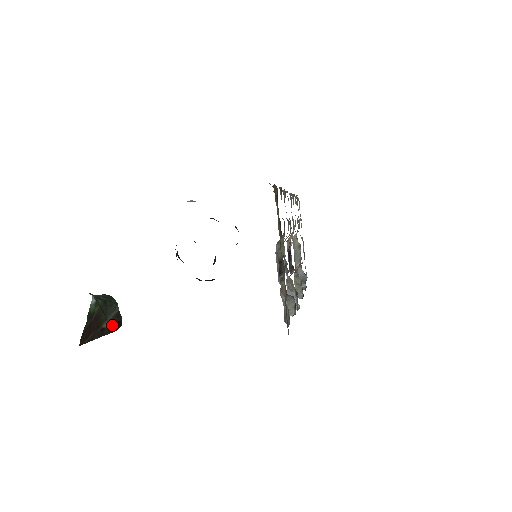
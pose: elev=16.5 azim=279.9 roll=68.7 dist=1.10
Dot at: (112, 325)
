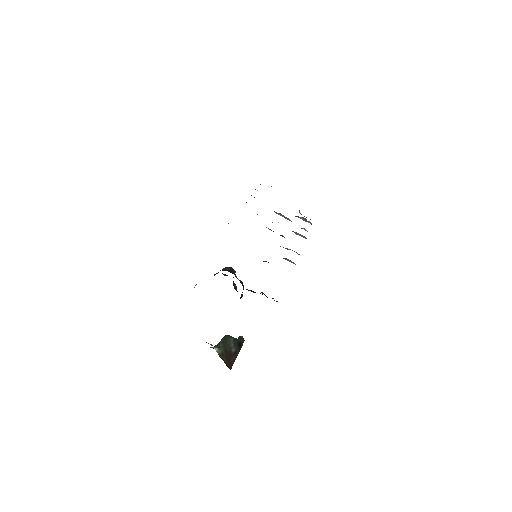
Dot at: (237, 347)
